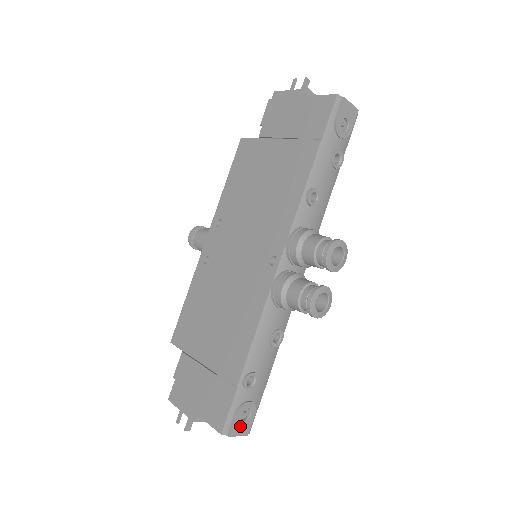
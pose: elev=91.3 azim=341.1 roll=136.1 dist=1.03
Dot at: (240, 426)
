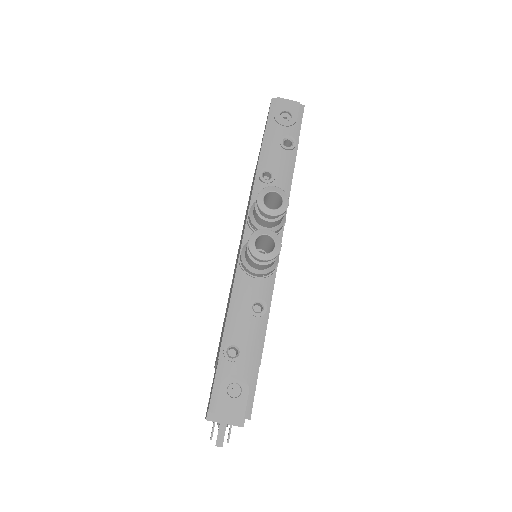
Dot at: (229, 403)
